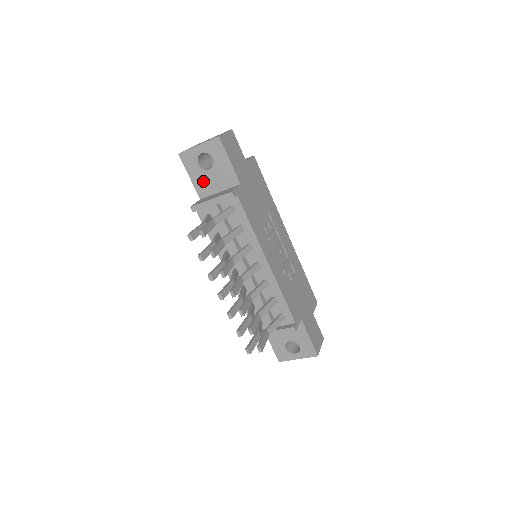
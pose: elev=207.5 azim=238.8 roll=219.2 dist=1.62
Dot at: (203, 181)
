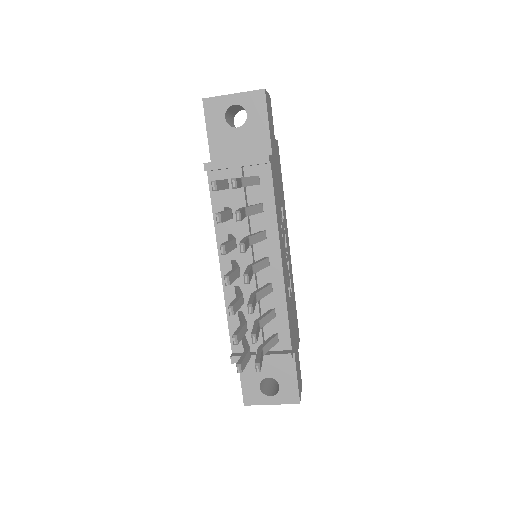
Dot at: (223, 141)
